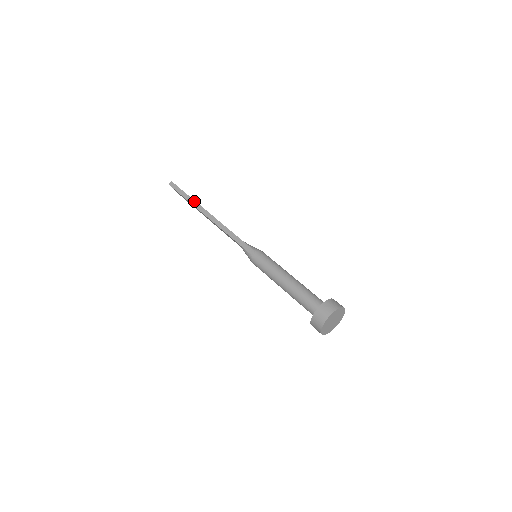
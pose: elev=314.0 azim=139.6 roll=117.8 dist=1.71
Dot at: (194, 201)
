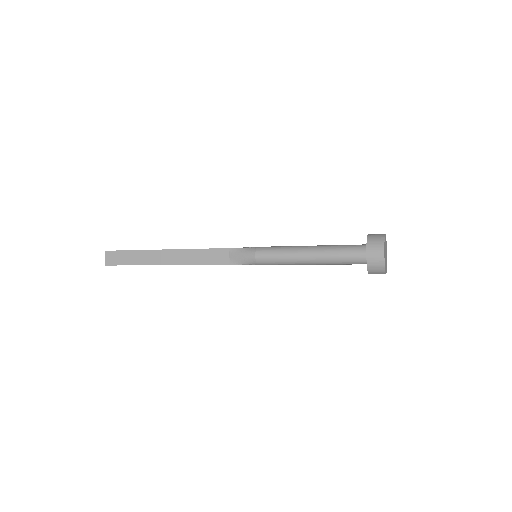
Dot at: occluded
